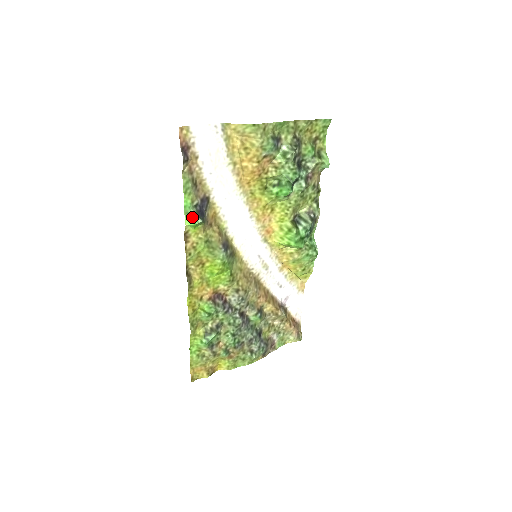
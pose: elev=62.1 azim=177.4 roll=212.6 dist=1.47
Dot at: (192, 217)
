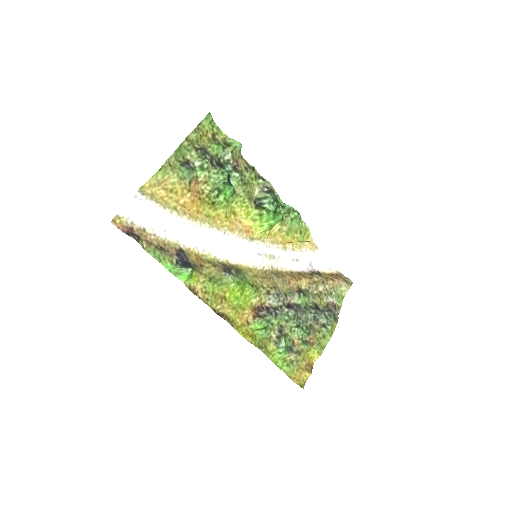
Dot at: (182, 273)
